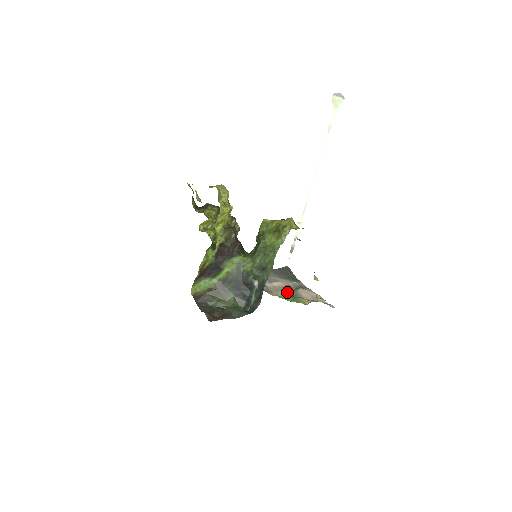
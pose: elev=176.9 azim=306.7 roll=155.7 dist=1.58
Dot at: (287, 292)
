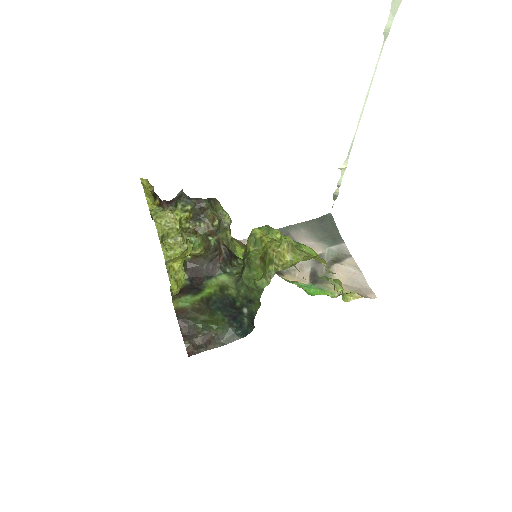
Dot at: (315, 270)
